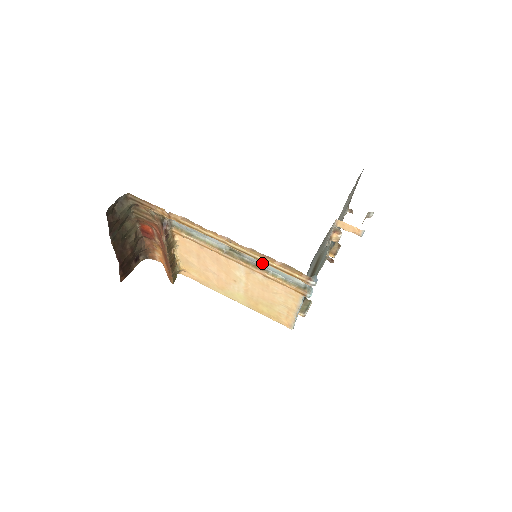
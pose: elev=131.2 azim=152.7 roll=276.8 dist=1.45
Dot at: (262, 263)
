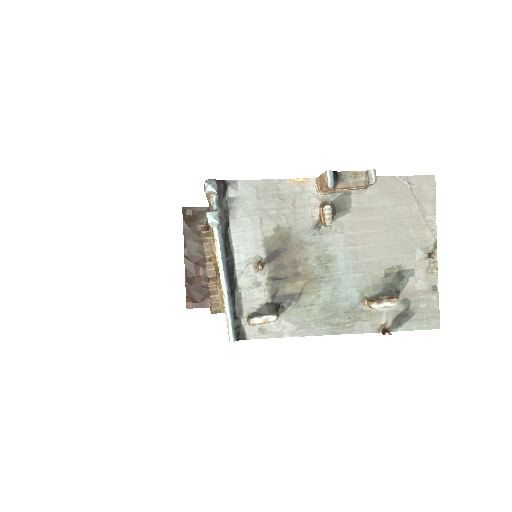
Dot at: occluded
